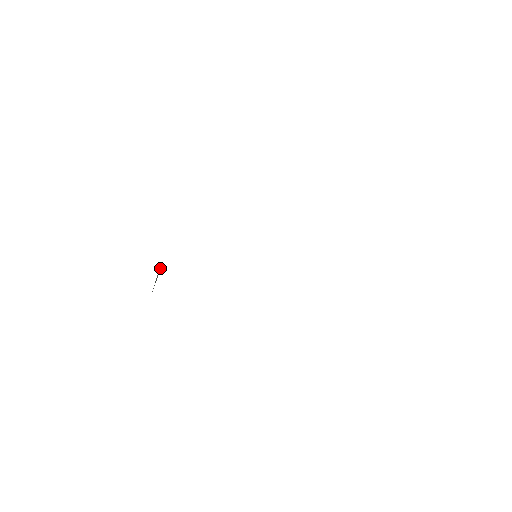
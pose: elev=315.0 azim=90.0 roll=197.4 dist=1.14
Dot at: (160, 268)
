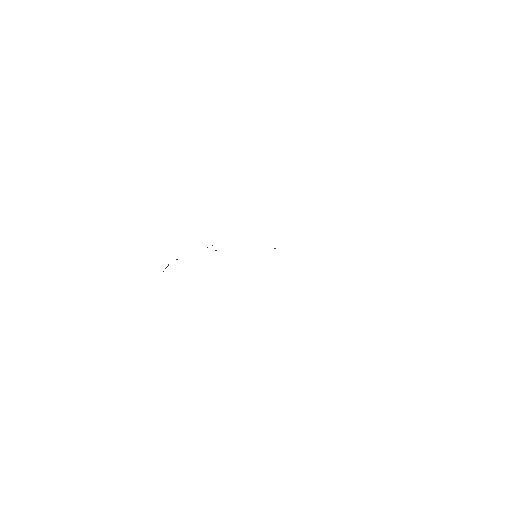
Dot at: occluded
